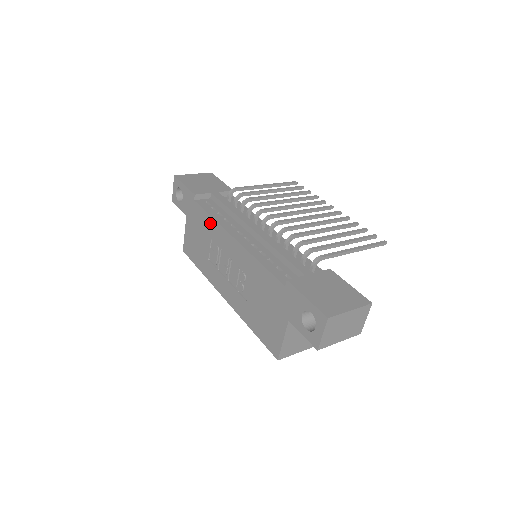
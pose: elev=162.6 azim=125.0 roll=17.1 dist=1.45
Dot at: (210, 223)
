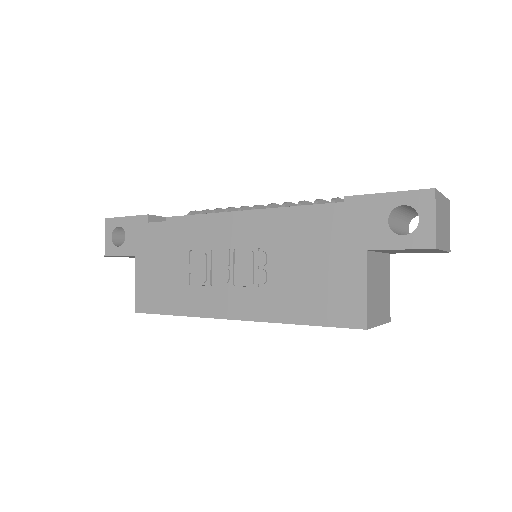
Dot at: (184, 230)
